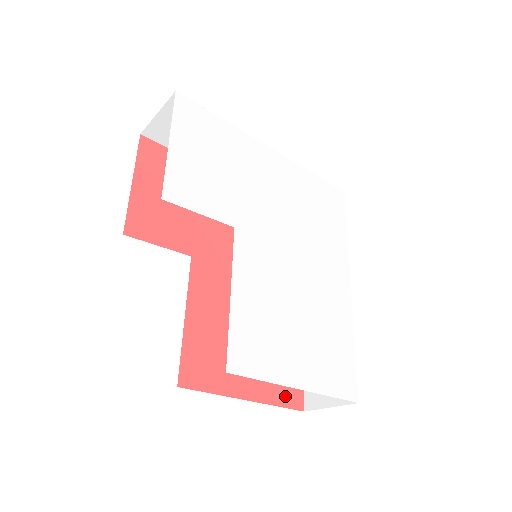
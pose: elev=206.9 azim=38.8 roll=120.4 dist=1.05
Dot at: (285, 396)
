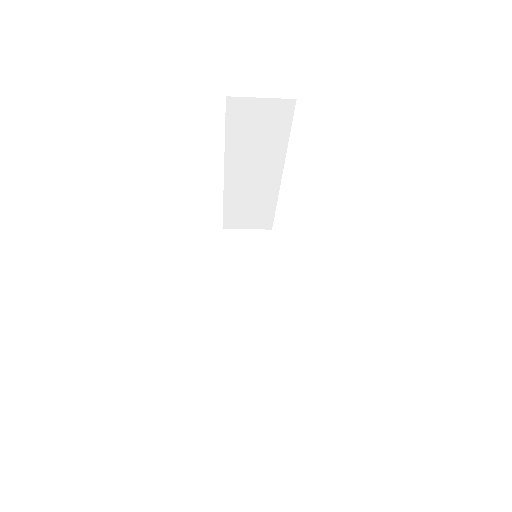
Dot at: occluded
